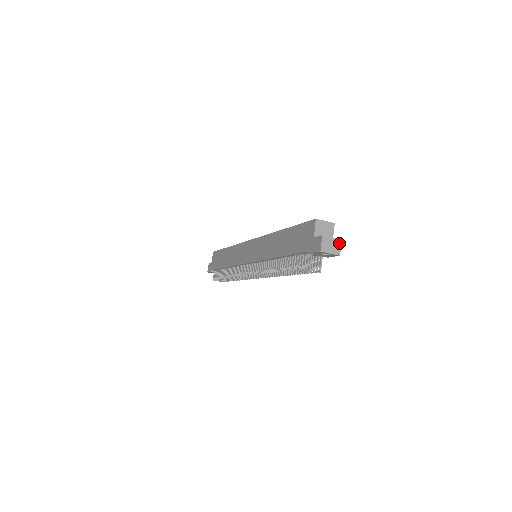
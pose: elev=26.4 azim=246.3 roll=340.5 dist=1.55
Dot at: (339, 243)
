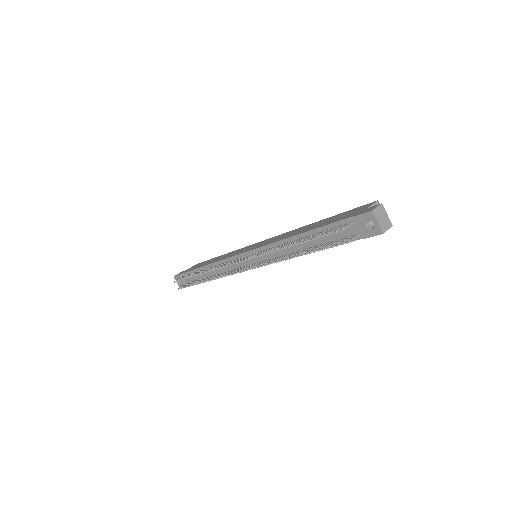
Dot at: (389, 225)
